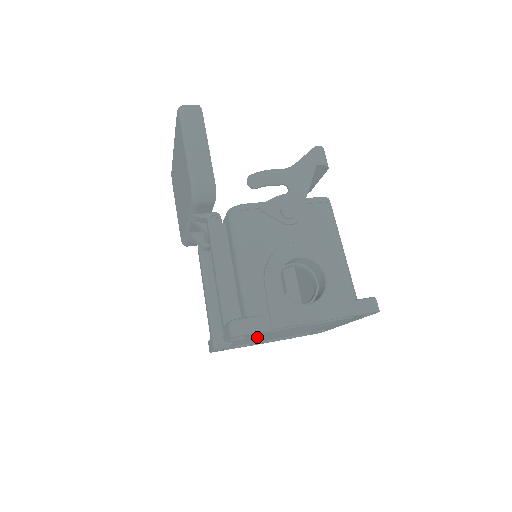
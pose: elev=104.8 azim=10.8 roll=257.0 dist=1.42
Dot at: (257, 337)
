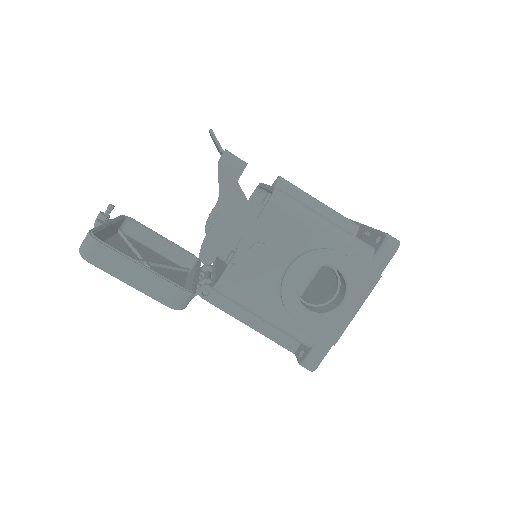
Dot at: occluded
